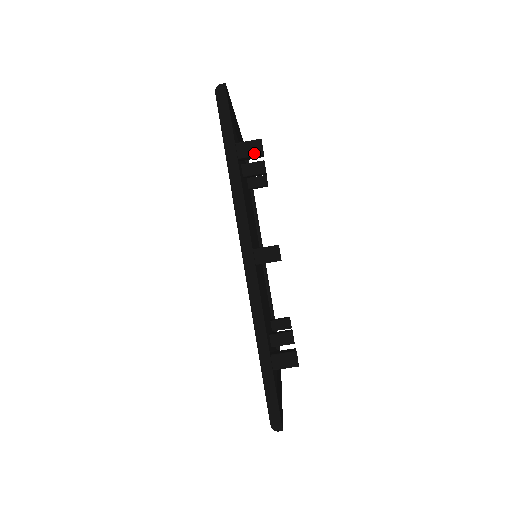
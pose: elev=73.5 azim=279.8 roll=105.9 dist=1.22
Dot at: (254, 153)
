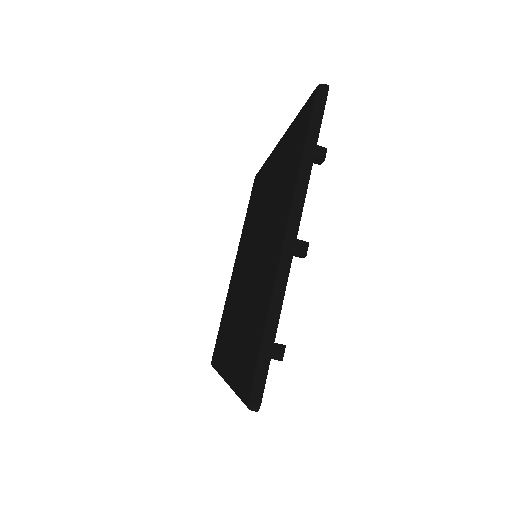
Dot at: (317, 156)
